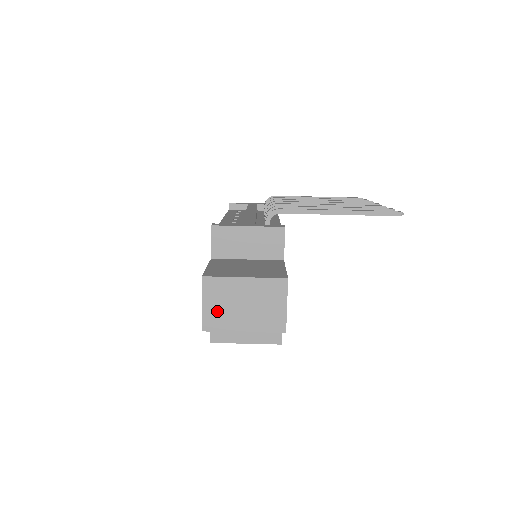
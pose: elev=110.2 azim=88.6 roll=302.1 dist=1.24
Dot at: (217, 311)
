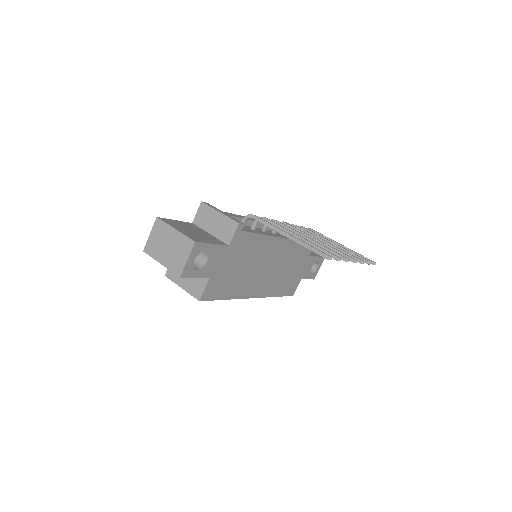
Dot at: (155, 243)
